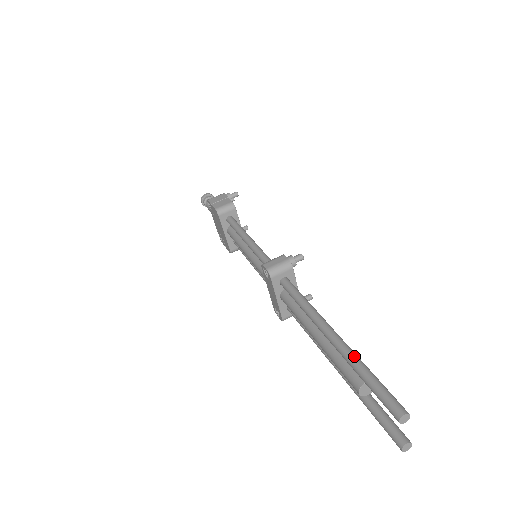
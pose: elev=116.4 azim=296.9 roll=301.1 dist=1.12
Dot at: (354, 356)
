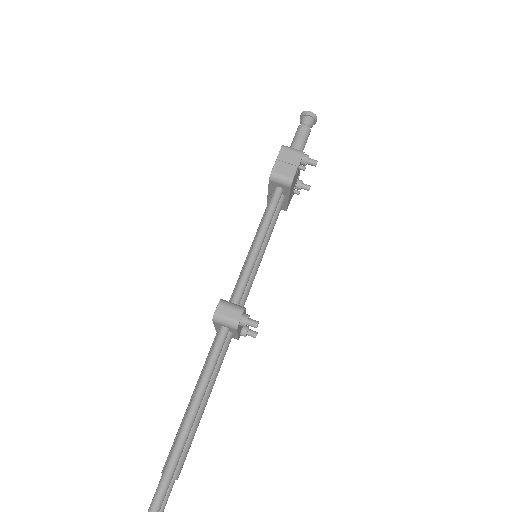
Dot at: (174, 461)
